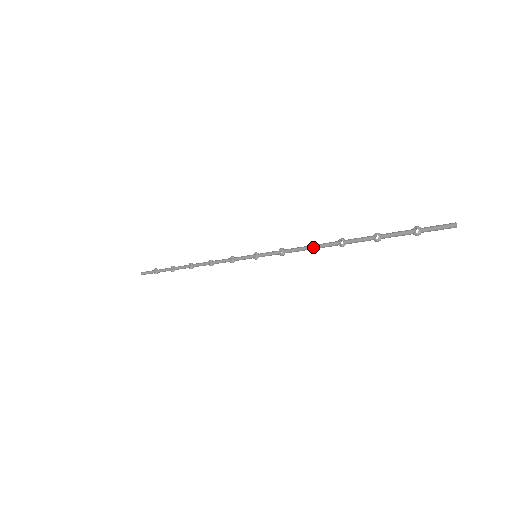
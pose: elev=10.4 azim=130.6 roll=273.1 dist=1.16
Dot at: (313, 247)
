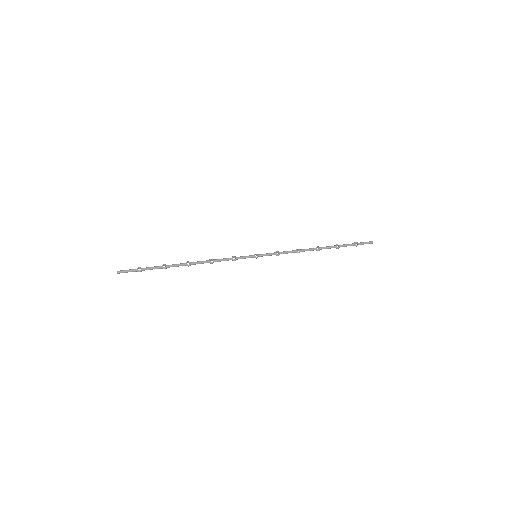
Dot at: (301, 250)
